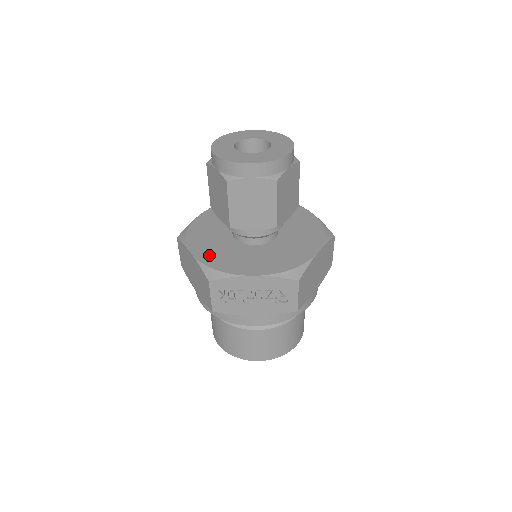
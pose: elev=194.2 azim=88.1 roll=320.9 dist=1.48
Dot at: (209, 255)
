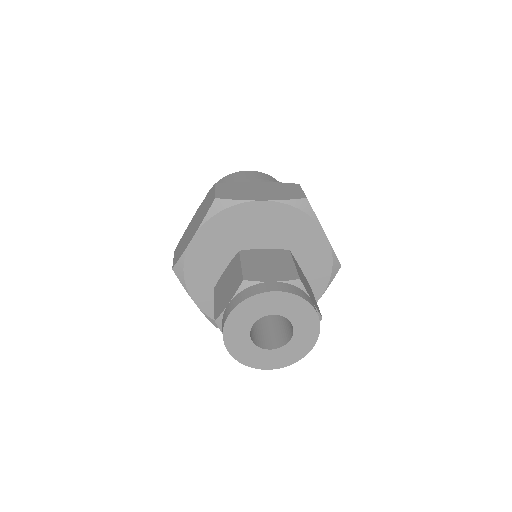
Dot at: occluded
